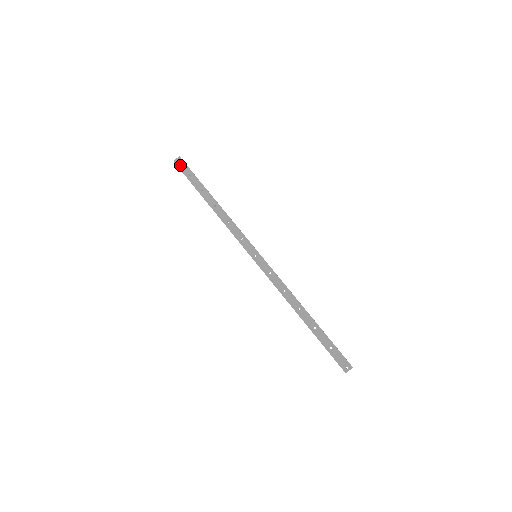
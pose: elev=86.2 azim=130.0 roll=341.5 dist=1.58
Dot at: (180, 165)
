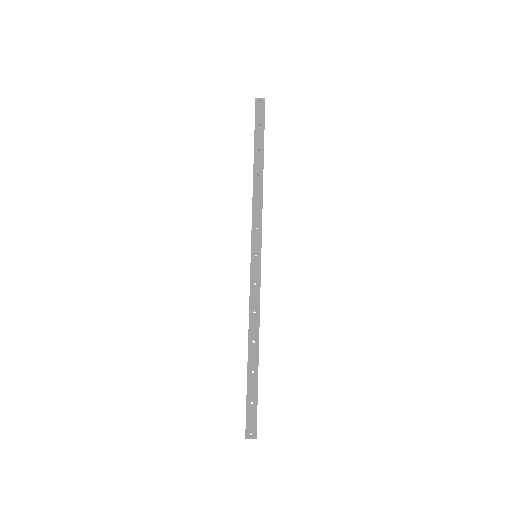
Dot at: (259, 107)
